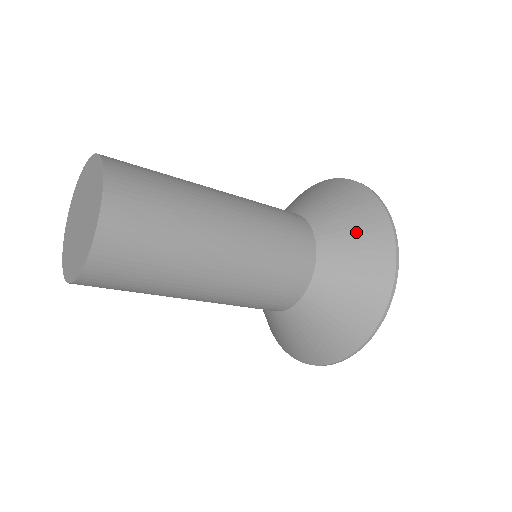
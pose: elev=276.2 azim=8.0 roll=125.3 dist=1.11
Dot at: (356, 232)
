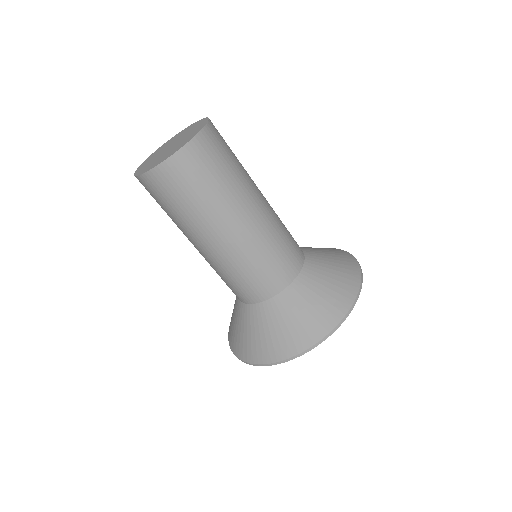
Dot at: (334, 272)
